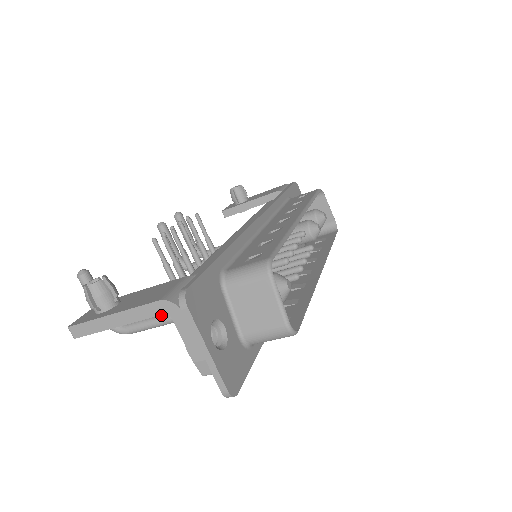
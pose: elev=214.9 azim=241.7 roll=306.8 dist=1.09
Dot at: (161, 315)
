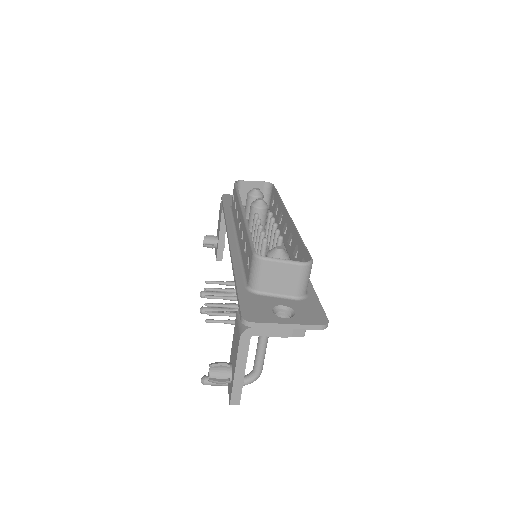
Dot at: (259, 343)
